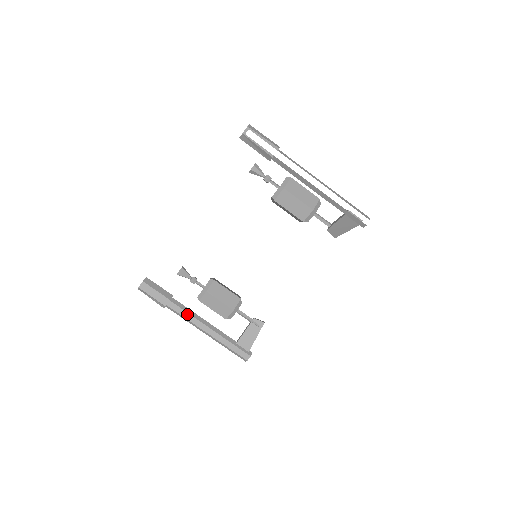
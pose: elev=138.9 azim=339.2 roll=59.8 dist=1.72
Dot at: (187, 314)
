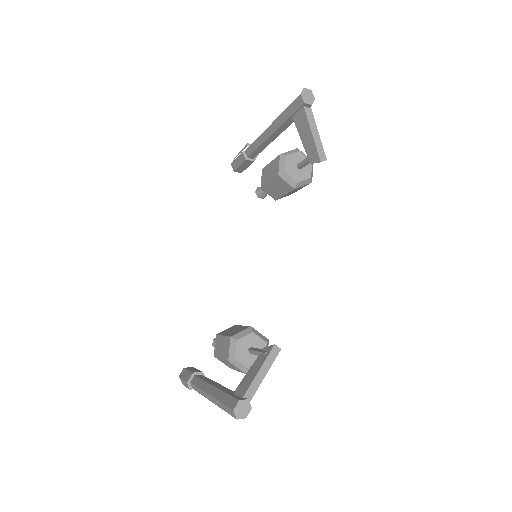
Dot at: (201, 381)
